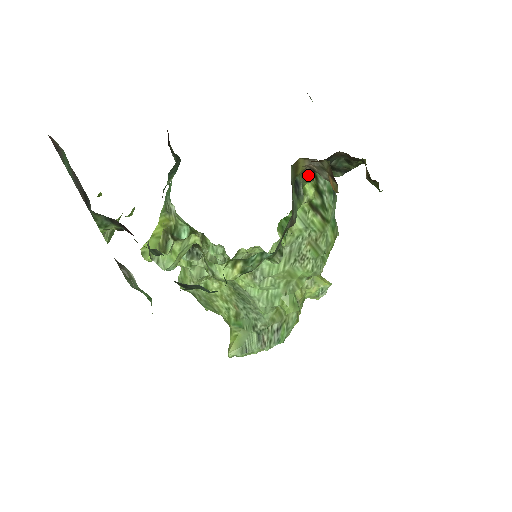
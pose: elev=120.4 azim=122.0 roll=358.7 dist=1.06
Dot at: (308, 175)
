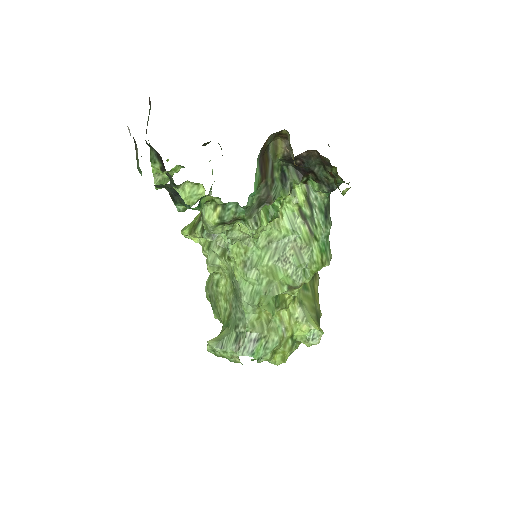
Dot at: (297, 176)
